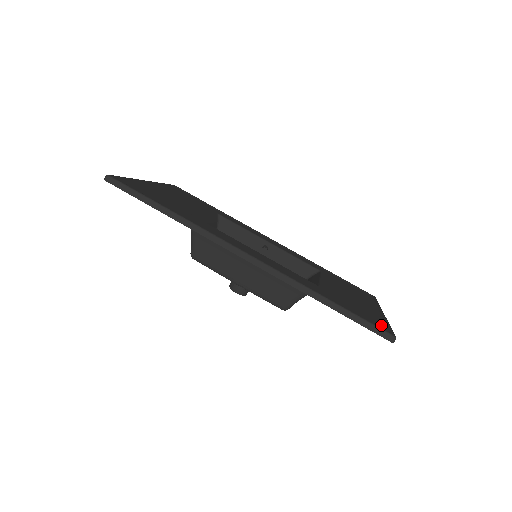
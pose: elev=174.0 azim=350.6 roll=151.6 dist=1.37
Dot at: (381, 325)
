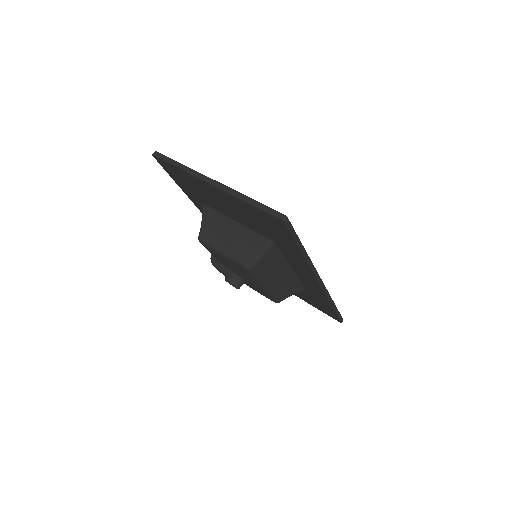
Dot at: occluded
